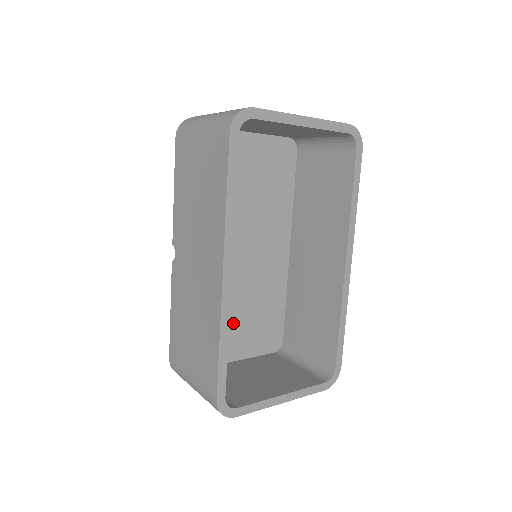
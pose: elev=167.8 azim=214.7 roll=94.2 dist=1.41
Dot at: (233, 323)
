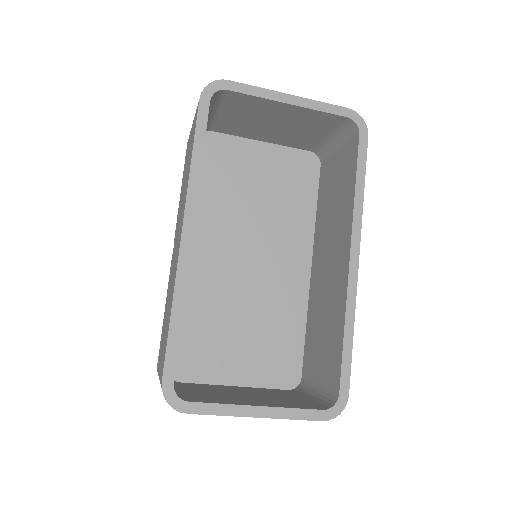
Dot at: (235, 338)
